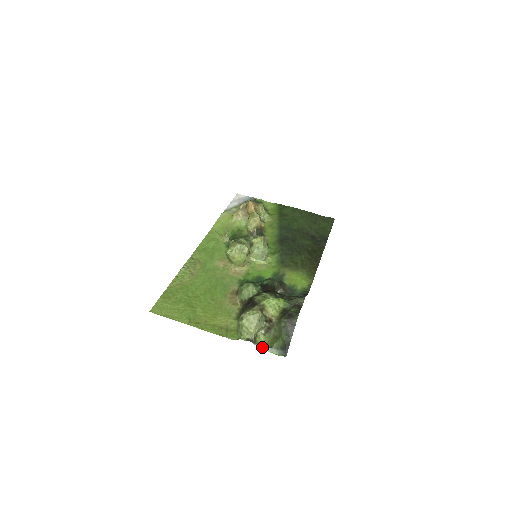
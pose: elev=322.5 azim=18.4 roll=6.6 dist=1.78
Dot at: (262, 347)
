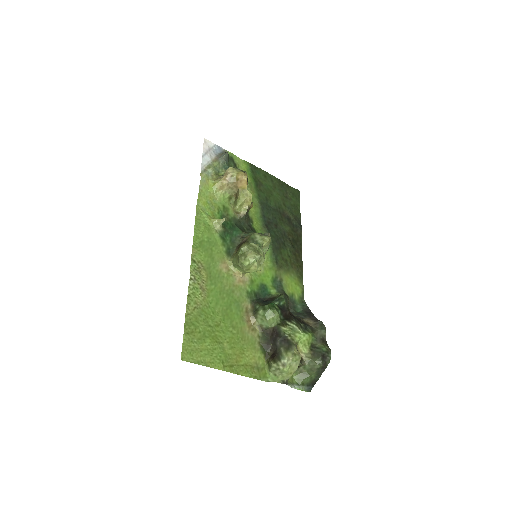
Dot at: (292, 386)
